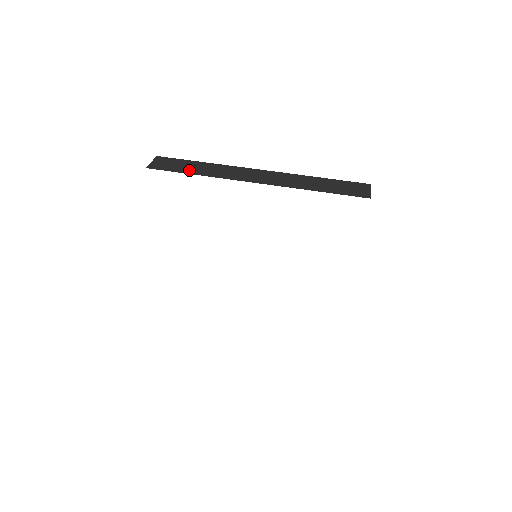
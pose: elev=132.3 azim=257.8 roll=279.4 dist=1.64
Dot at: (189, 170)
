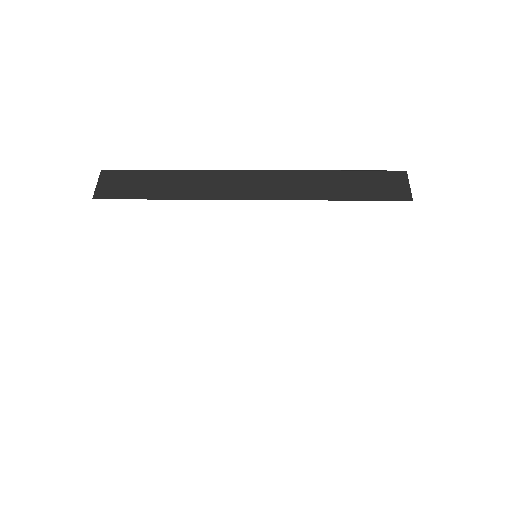
Dot at: (154, 191)
